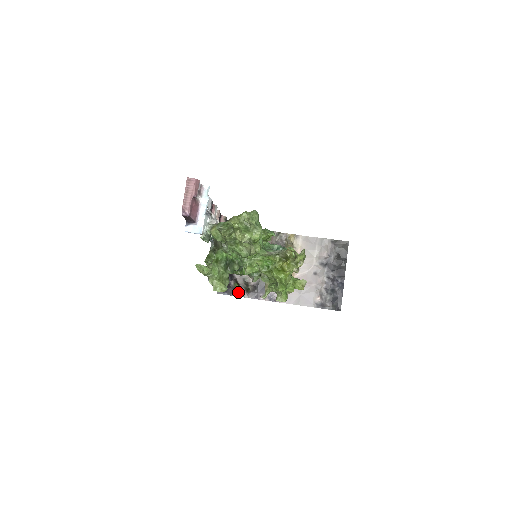
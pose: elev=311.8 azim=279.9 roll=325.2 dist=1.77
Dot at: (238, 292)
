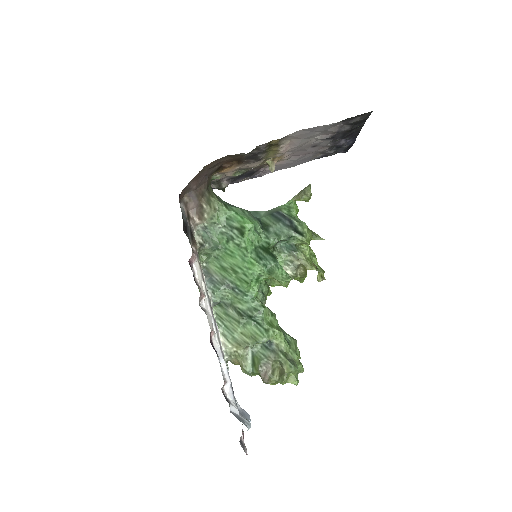
Dot at: occluded
